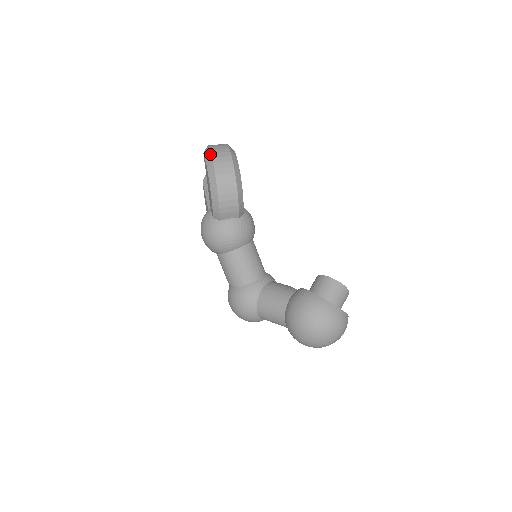
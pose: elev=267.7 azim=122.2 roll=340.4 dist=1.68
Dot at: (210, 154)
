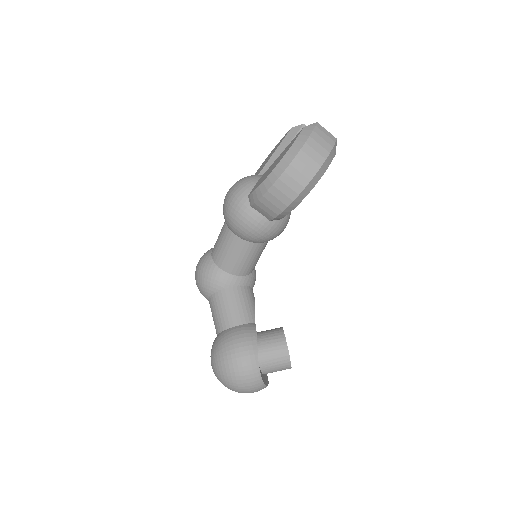
Dot at: (304, 142)
